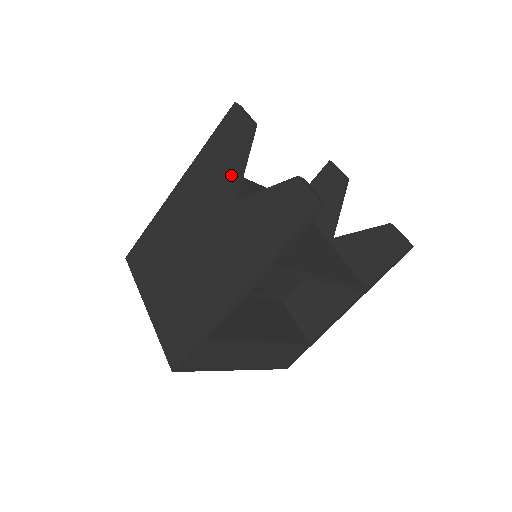
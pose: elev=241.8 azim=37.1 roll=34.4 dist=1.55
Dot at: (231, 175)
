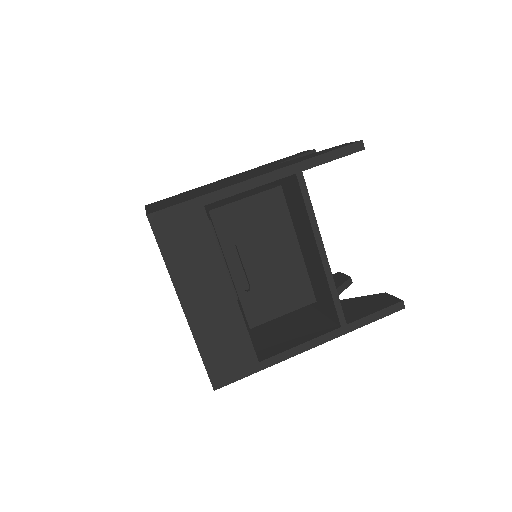
Dot at: (285, 160)
